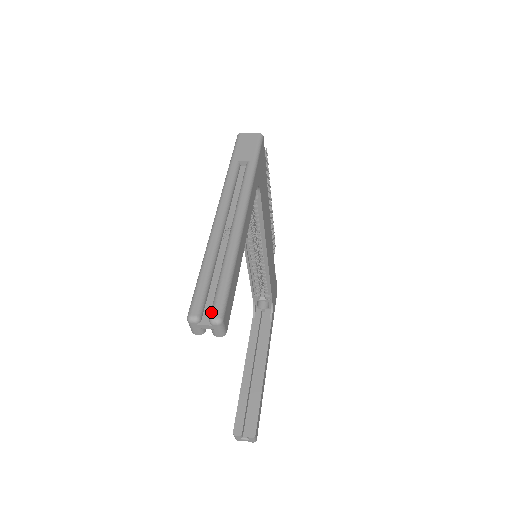
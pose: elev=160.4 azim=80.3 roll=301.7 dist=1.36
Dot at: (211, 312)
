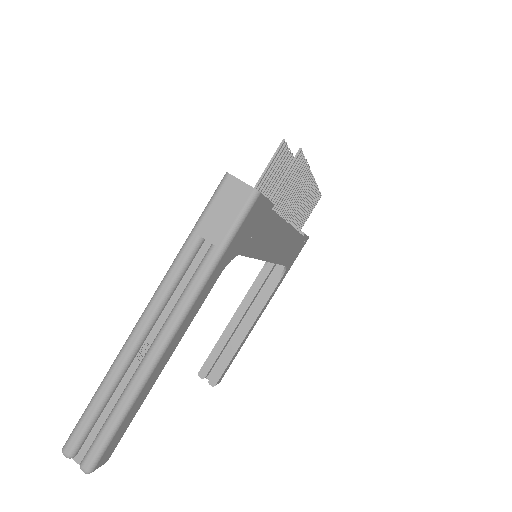
Dot at: (83, 459)
